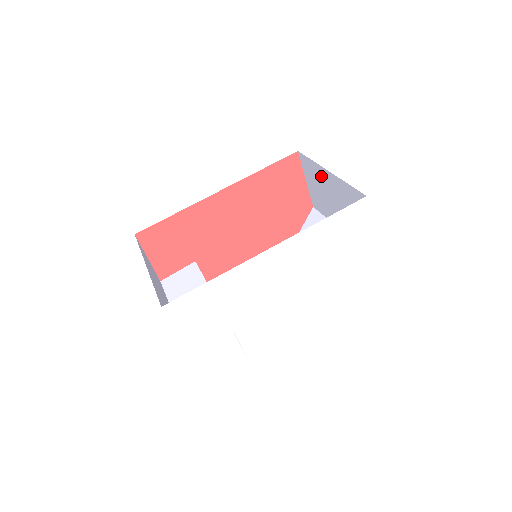
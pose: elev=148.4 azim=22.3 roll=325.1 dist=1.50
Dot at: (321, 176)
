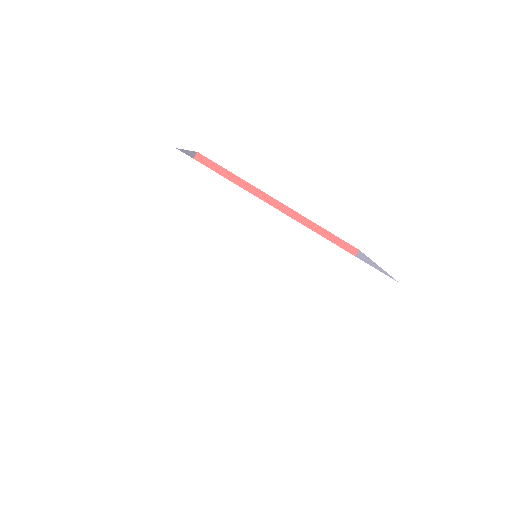
Dot at: occluded
